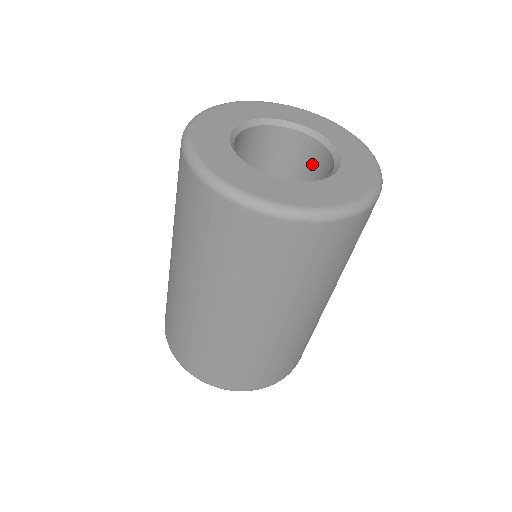
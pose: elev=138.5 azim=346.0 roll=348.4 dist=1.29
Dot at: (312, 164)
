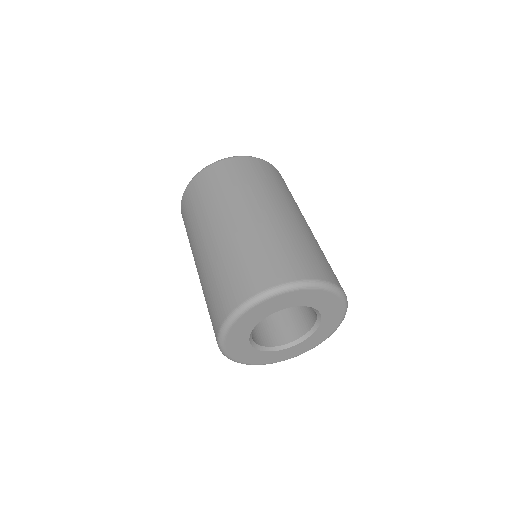
Dot at: occluded
